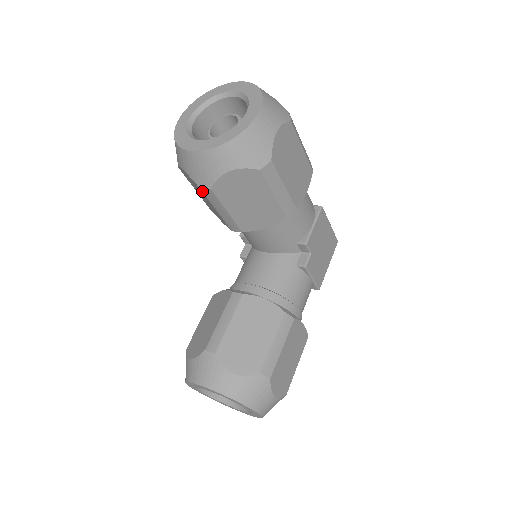
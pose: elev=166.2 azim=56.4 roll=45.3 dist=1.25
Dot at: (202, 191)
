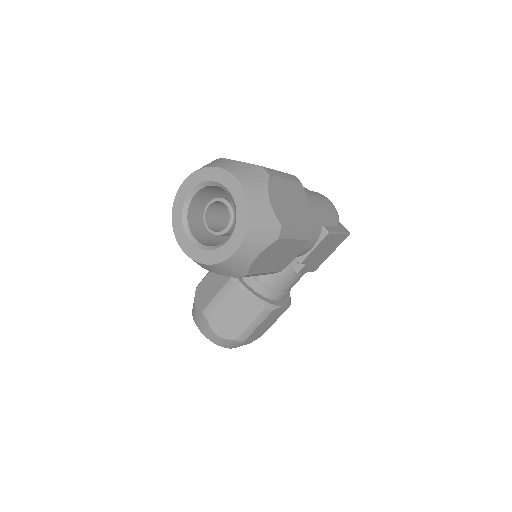
Dot at: occluded
